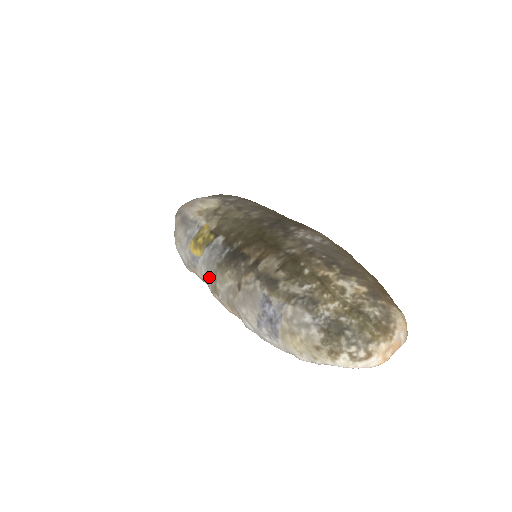
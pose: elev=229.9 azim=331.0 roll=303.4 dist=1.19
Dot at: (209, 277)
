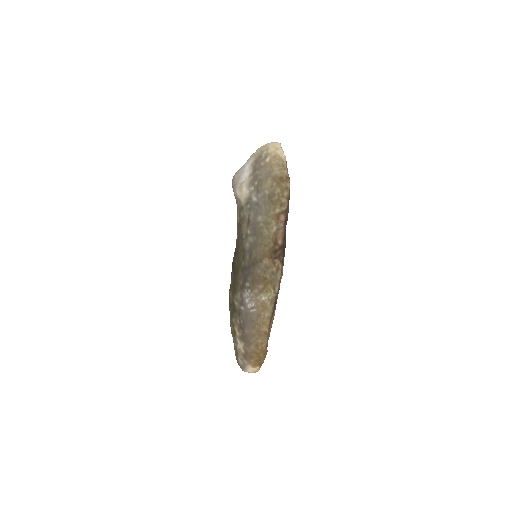
Dot at: occluded
